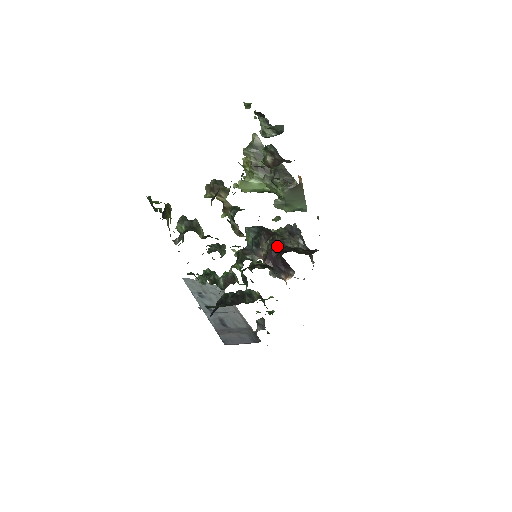
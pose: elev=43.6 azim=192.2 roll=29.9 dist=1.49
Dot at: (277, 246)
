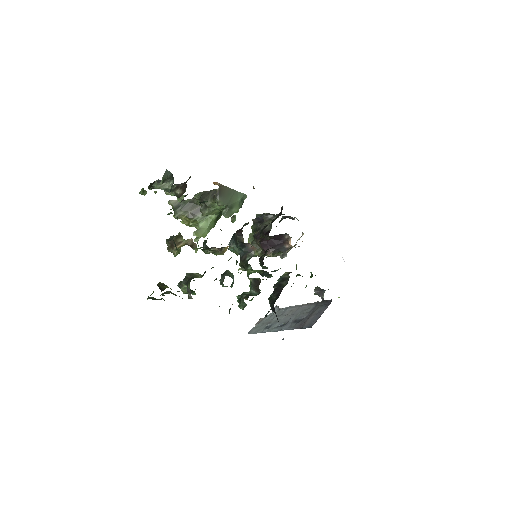
Dot at: occluded
